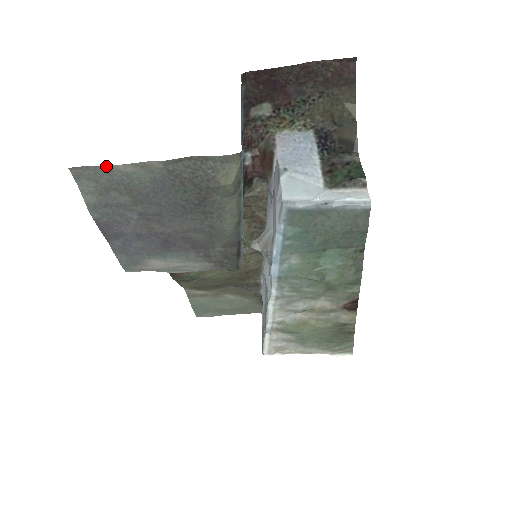
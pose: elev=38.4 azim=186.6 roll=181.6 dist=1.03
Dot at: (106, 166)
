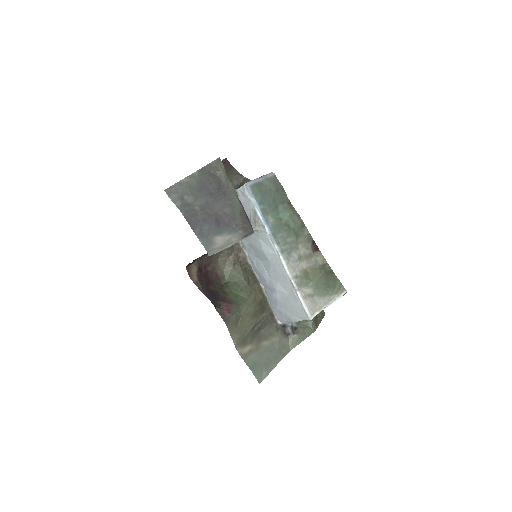
Dot at: (178, 182)
